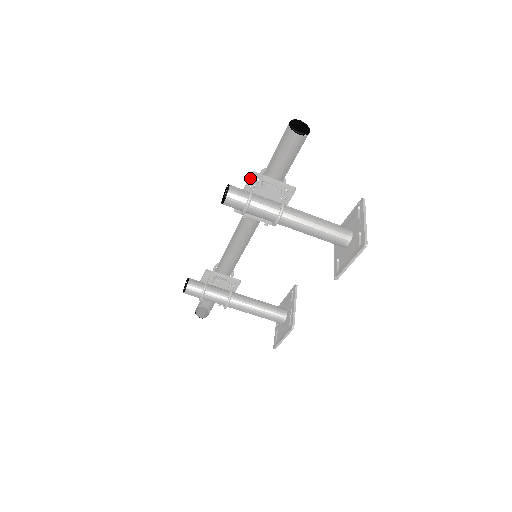
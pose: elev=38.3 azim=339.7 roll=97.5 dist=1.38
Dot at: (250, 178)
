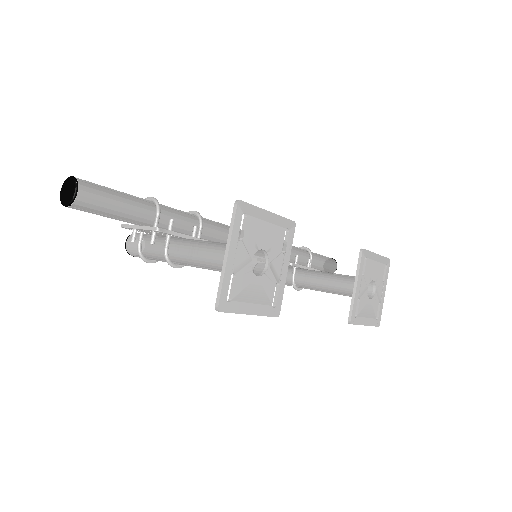
Dot at: occluded
